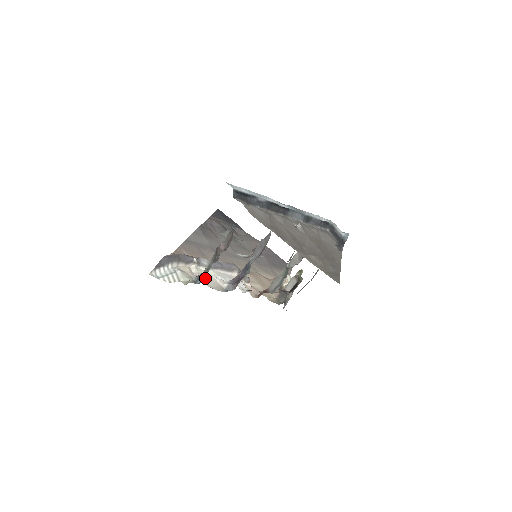
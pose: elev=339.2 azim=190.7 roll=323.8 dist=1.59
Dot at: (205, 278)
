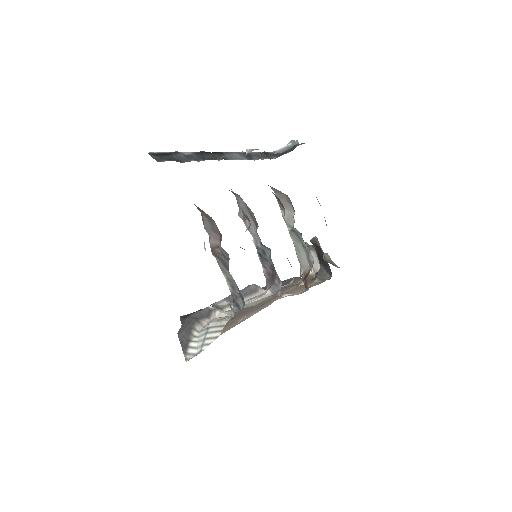
Dot at: occluded
